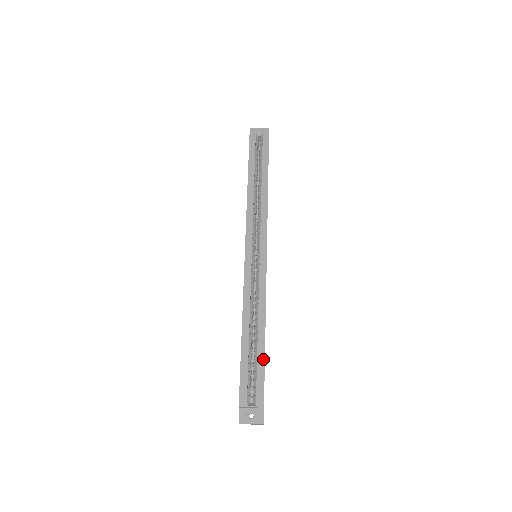
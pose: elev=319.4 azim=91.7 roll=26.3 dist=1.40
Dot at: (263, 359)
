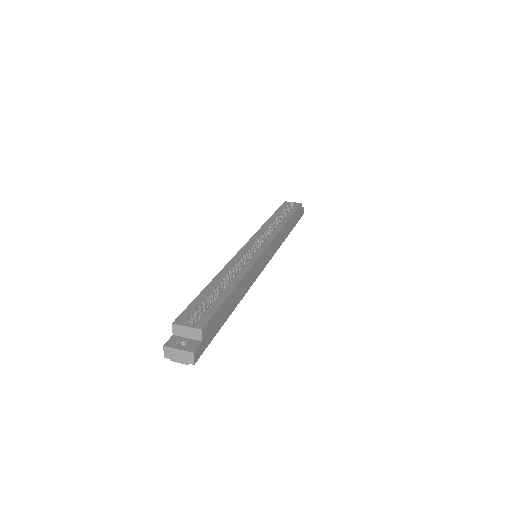
Dot at: (223, 299)
